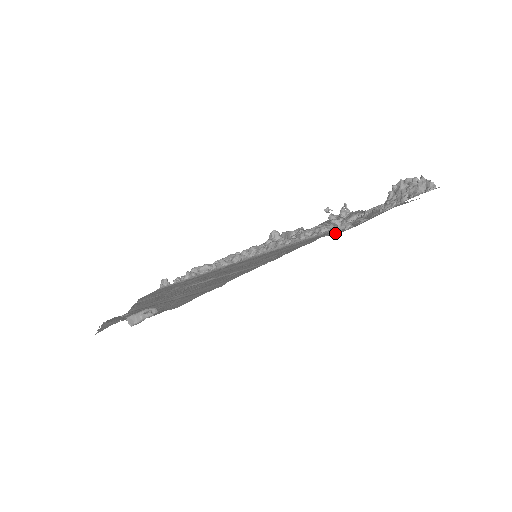
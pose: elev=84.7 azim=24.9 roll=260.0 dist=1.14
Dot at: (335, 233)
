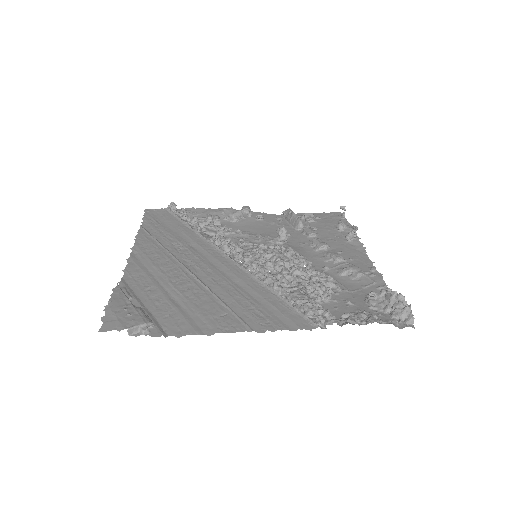
Dot at: occluded
